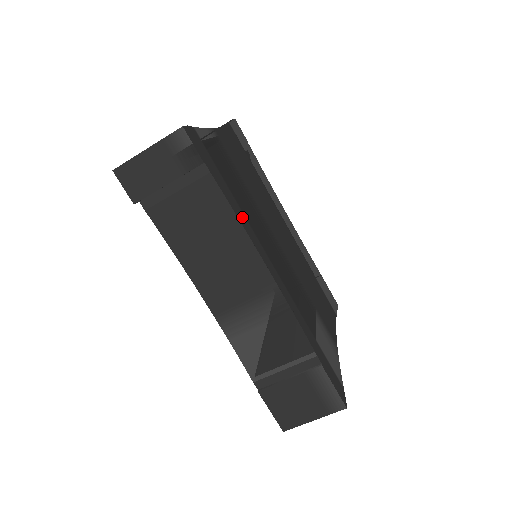
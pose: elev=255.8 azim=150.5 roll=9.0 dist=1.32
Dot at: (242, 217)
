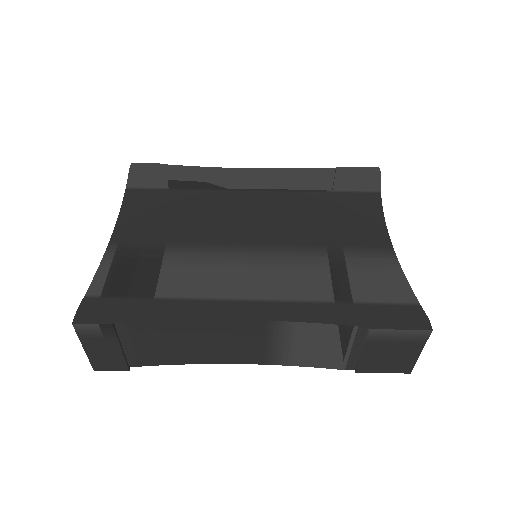
Dot at: (185, 308)
